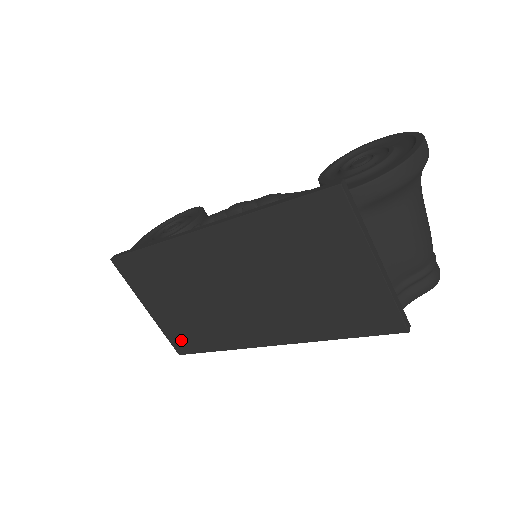
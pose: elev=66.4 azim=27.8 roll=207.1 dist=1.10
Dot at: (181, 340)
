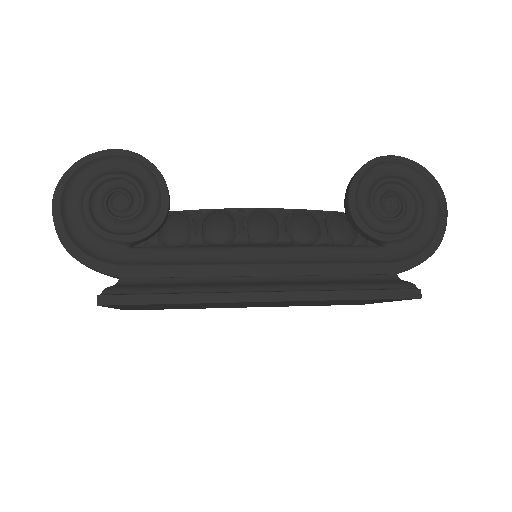
Dot at: (141, 309)
